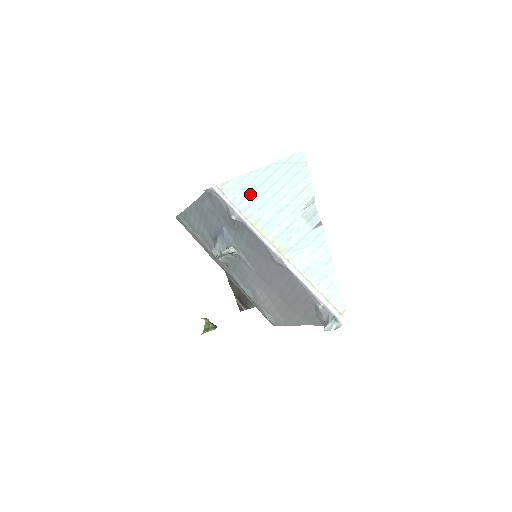
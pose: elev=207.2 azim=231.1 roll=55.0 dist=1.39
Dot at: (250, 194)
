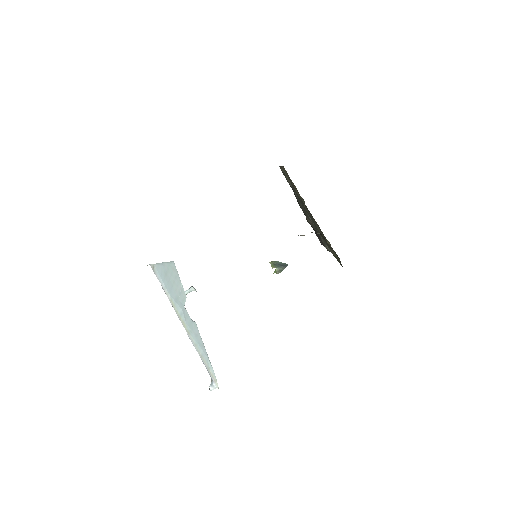
Dot at: (164, 279)
